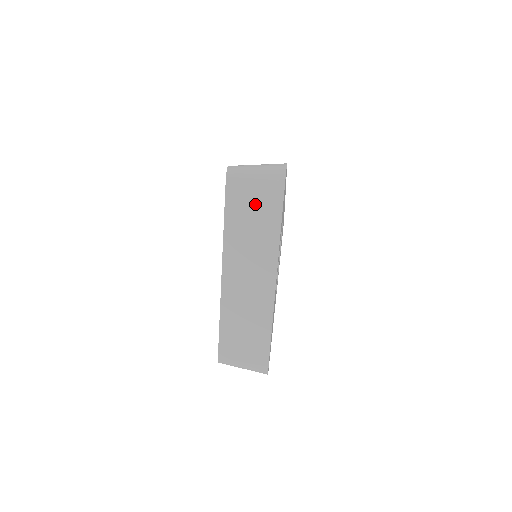
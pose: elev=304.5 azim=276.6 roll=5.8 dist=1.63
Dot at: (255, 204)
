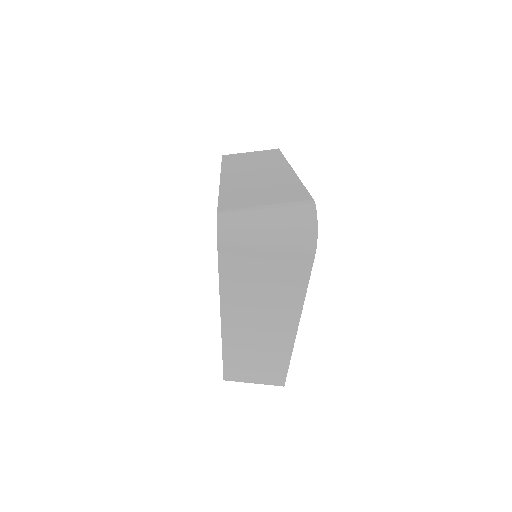
Dot at: (253, 155)
